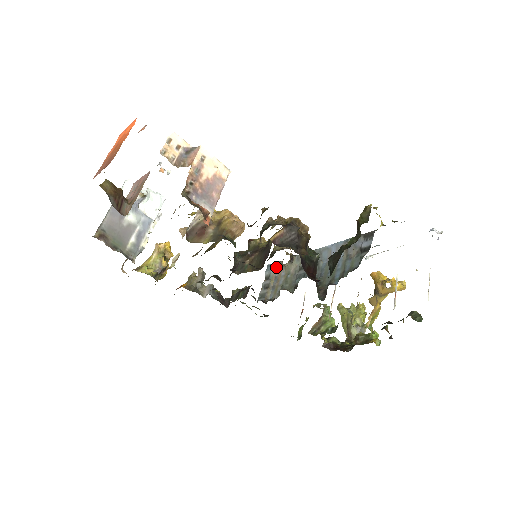
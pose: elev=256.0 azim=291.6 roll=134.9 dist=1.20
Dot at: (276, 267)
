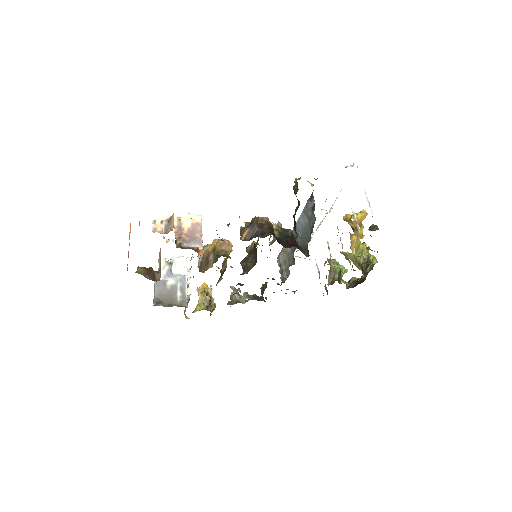
Dot at: (281, 255)
